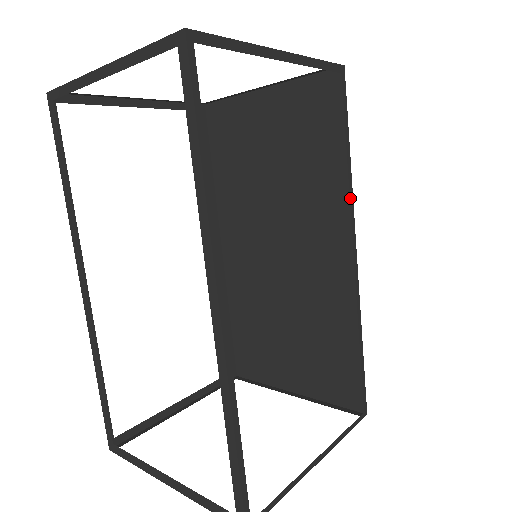
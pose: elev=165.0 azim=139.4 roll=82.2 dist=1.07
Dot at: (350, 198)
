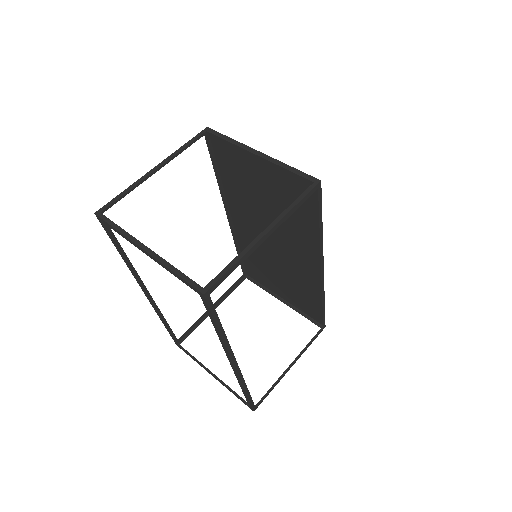
Dot at: (321, 249)
